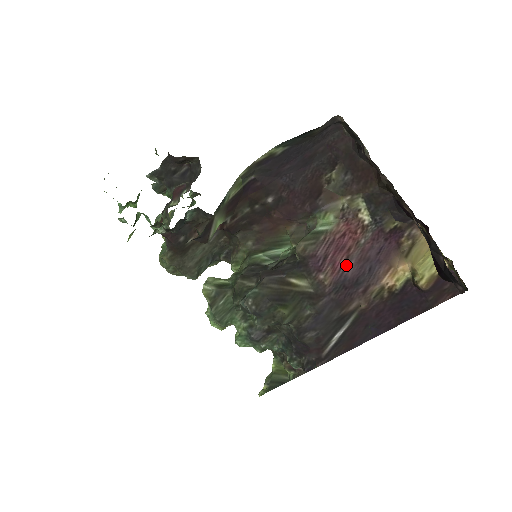
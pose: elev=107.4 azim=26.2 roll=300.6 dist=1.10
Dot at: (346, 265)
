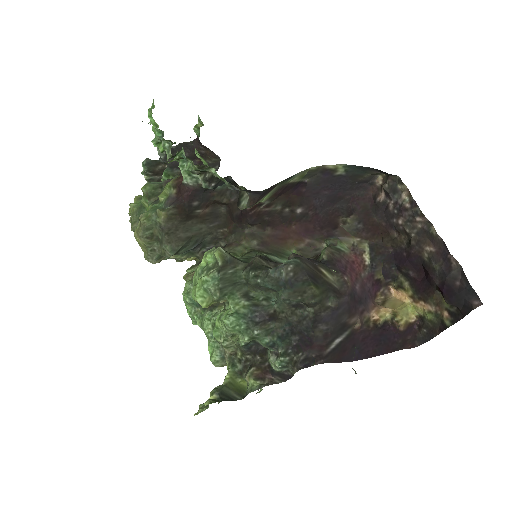
Dot at: (356, 283)
